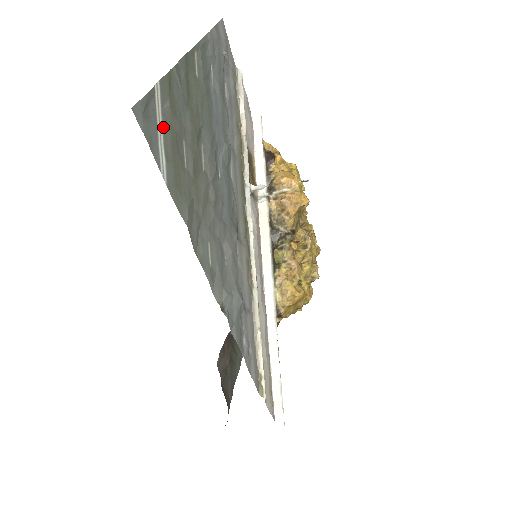
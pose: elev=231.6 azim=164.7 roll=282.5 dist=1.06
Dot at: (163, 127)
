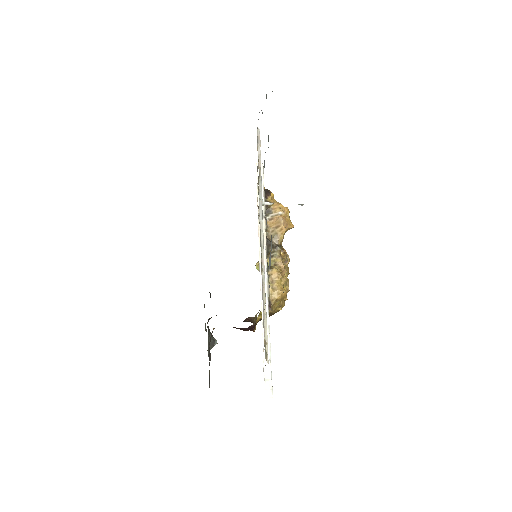
Dot at: occluded
